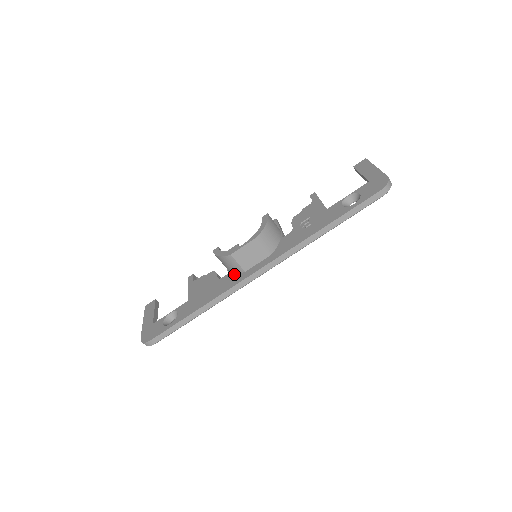
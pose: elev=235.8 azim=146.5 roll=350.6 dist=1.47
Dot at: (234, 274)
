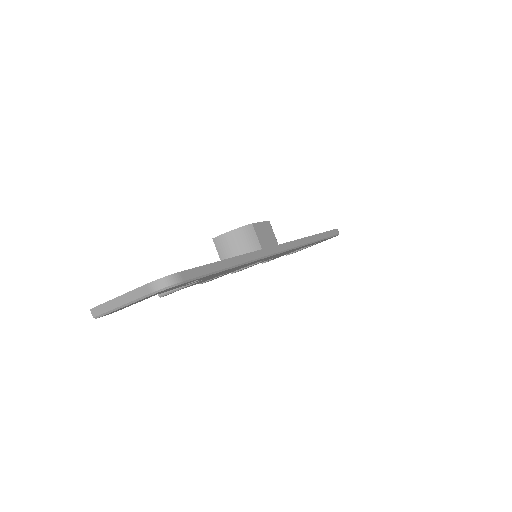
Dot at: occluded
